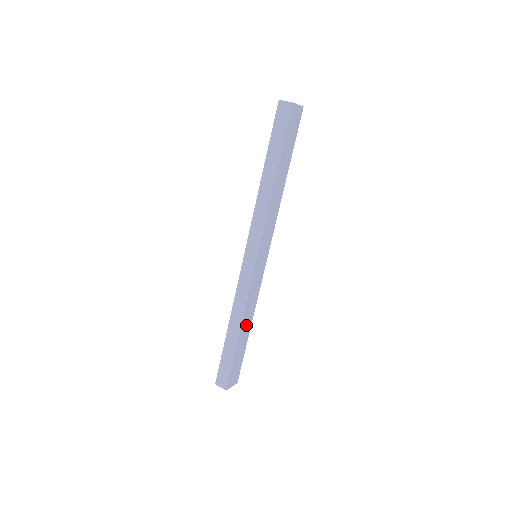
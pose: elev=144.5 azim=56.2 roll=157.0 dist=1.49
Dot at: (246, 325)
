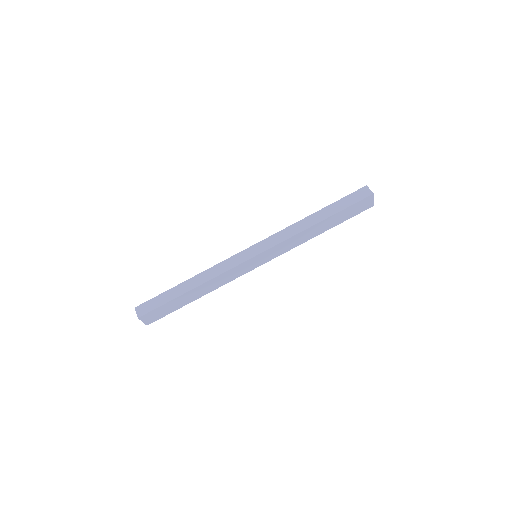
Dot at: (200, 291)
